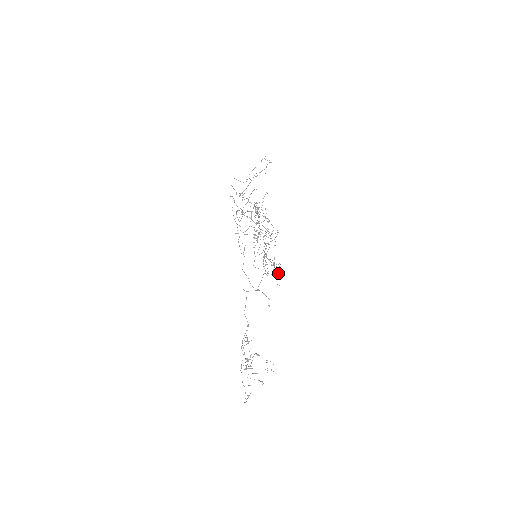
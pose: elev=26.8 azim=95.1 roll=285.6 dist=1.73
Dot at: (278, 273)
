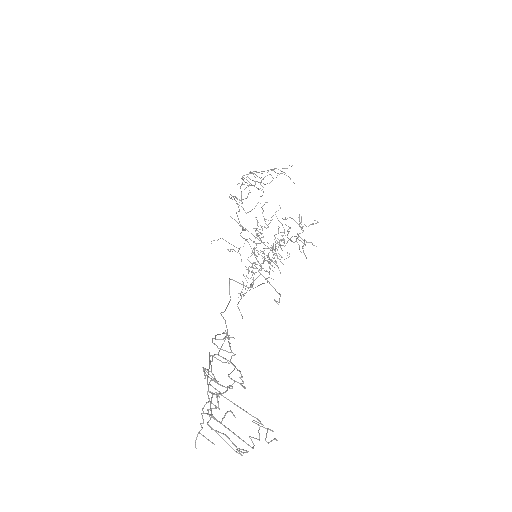
Dot at: (305, 240)
